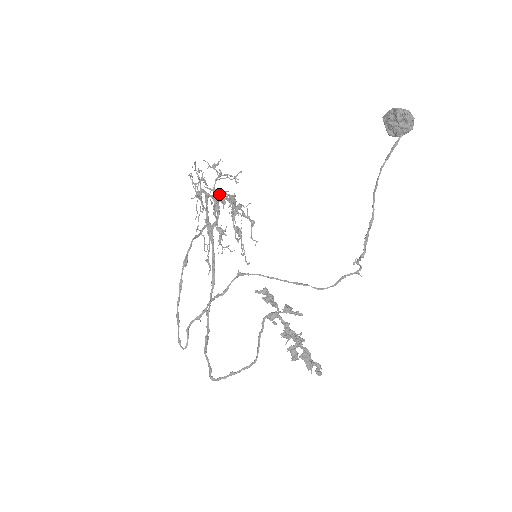
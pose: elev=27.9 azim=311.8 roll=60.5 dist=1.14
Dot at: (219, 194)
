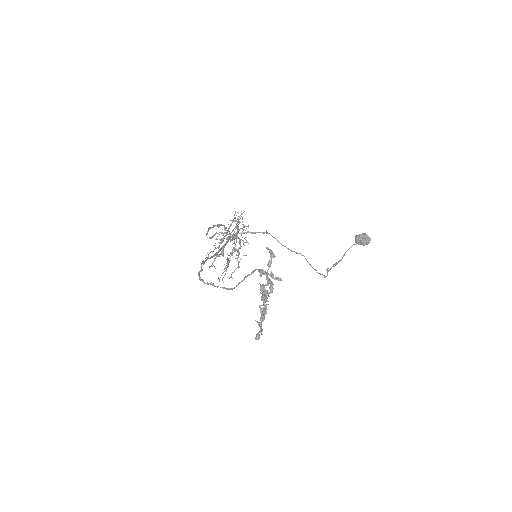
Dot at: occluded
